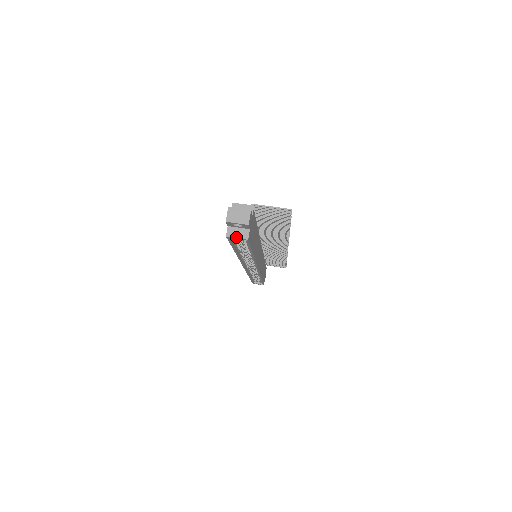
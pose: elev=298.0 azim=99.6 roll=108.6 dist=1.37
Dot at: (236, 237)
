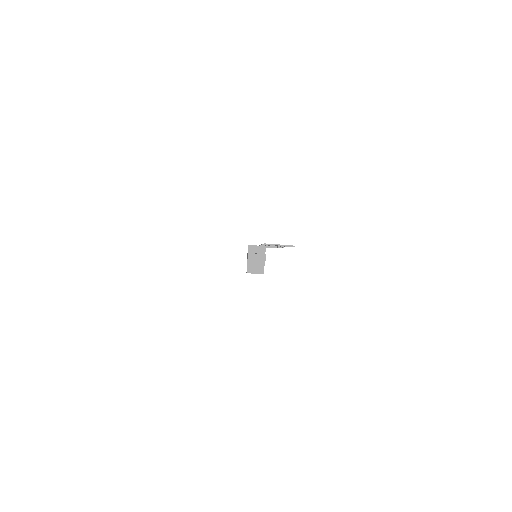
Dot at: (254, 273)
